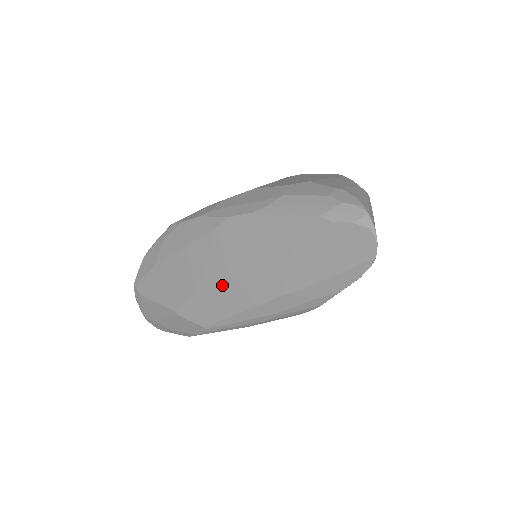
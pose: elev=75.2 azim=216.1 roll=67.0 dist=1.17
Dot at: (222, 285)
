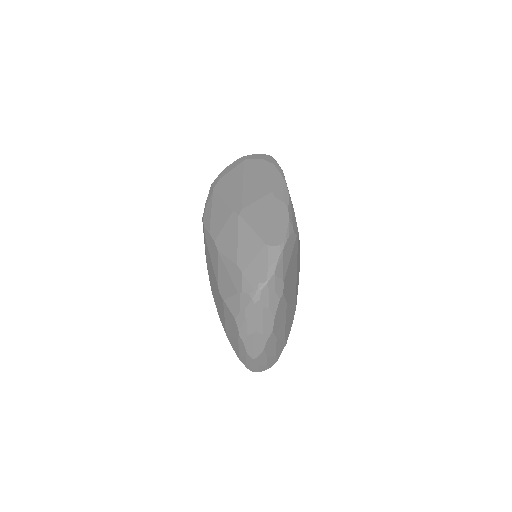
Dot at: occluded
